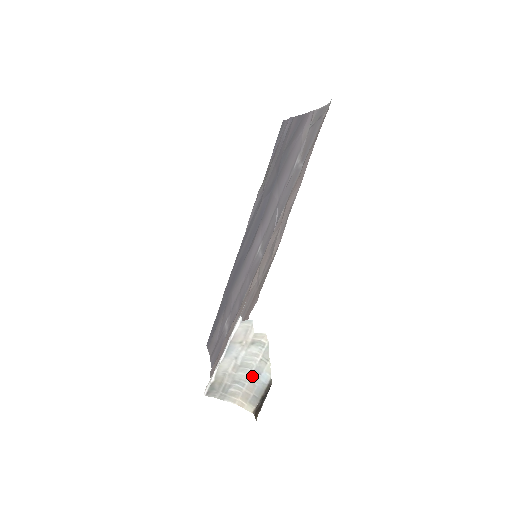
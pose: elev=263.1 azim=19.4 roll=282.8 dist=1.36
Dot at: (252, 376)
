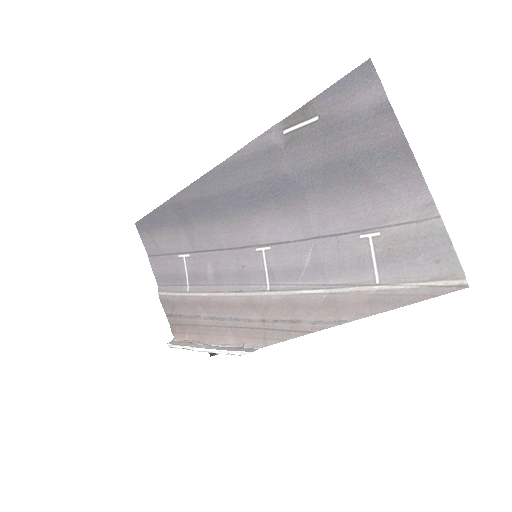
Dot at: occluded
